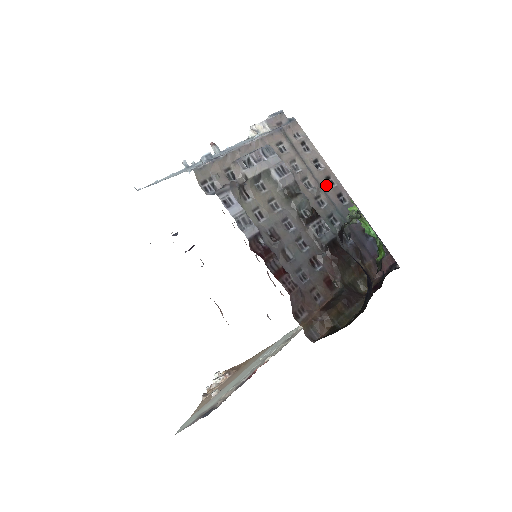
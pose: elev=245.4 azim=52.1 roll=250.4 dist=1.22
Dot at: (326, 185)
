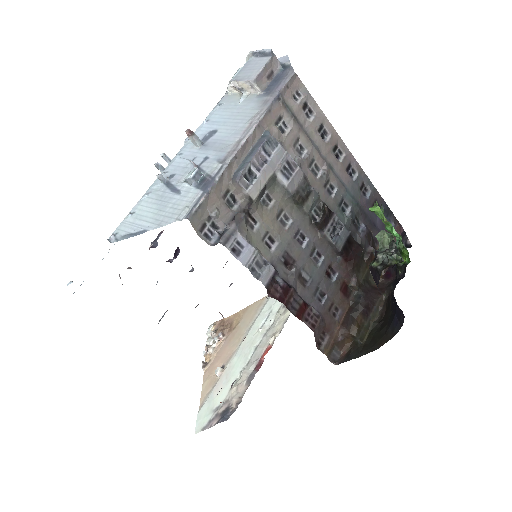
Dot at: (334, 160)
